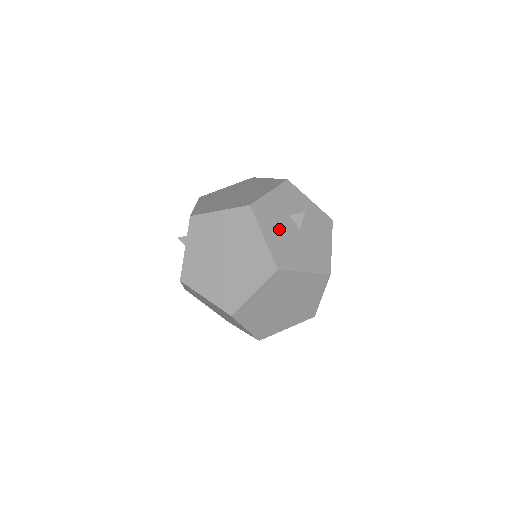
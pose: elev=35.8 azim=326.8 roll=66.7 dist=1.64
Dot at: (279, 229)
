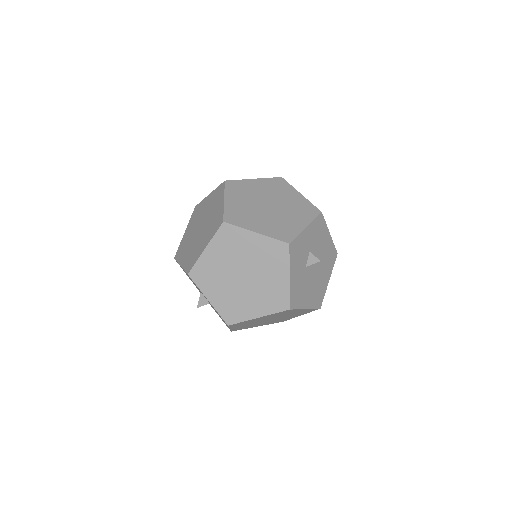
Dot at: (308, 288)
